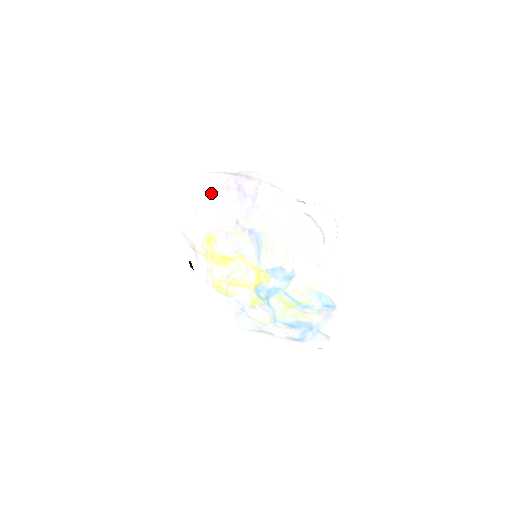
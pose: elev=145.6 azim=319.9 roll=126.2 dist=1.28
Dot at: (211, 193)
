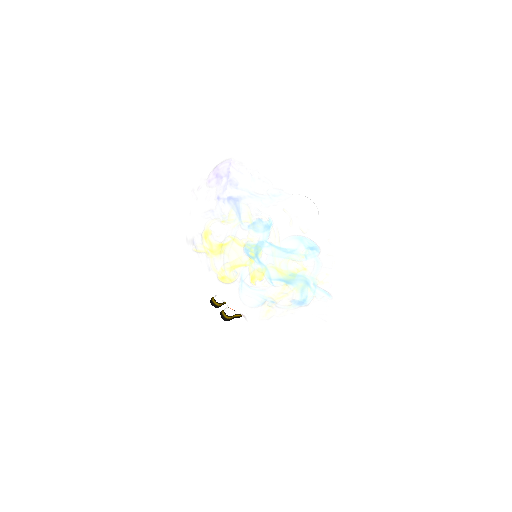
Dot at: (198, 191)
